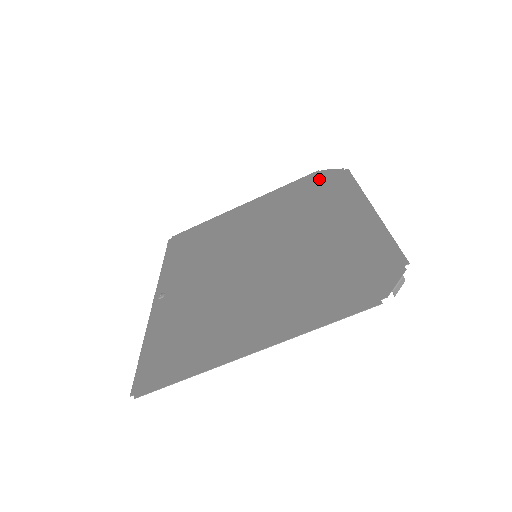
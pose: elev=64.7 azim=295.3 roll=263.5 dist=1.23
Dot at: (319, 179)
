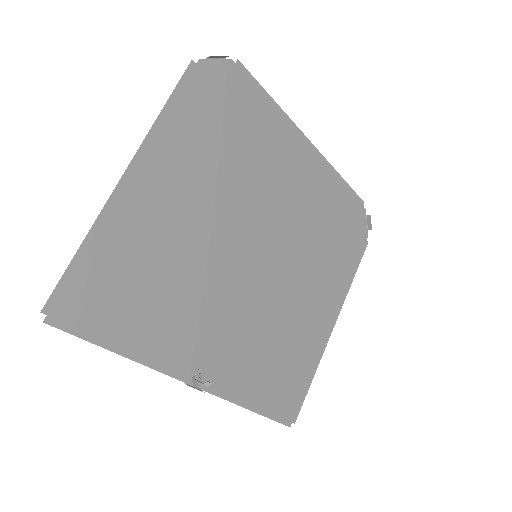
Dot at: (354, 233)
